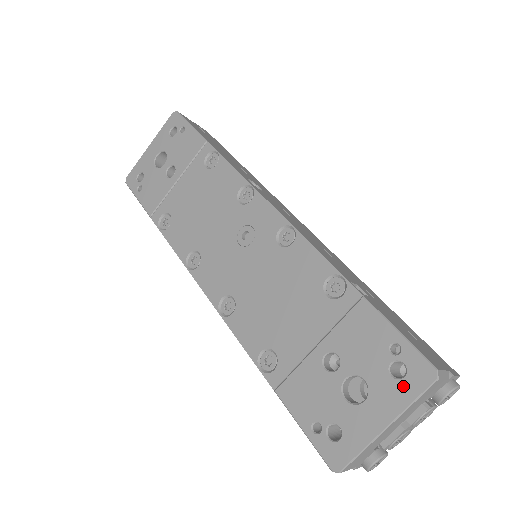
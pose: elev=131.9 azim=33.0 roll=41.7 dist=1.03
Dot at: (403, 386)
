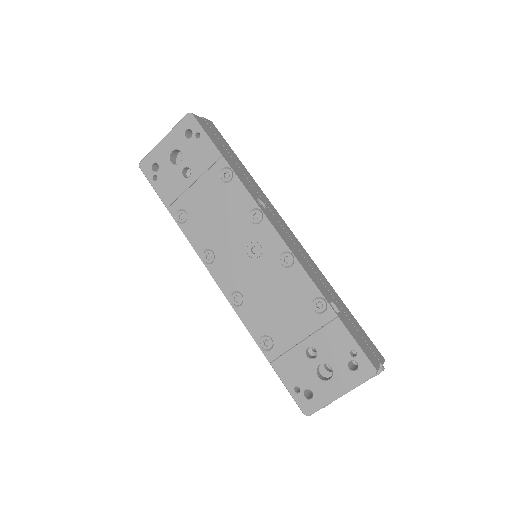
Dot at: (355, 376)
